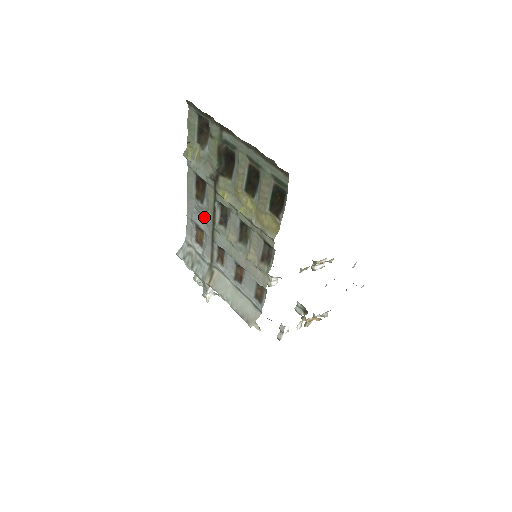
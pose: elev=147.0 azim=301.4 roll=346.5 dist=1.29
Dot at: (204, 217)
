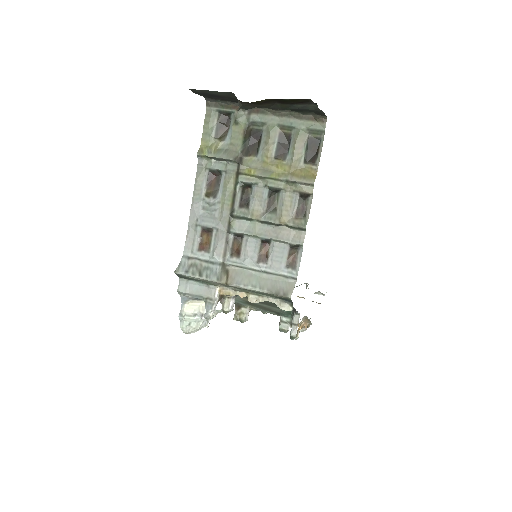
Dot at: (216, 213)
